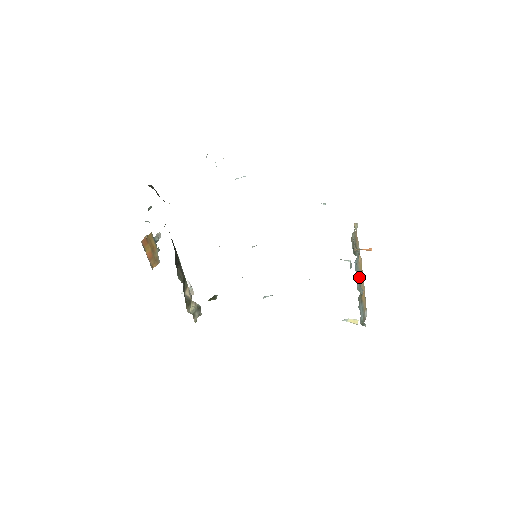
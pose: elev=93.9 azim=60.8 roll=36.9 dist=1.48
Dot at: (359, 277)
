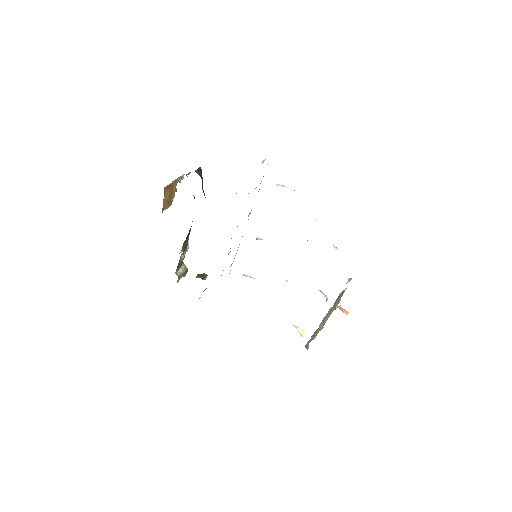
Dot at: (326, 317)
